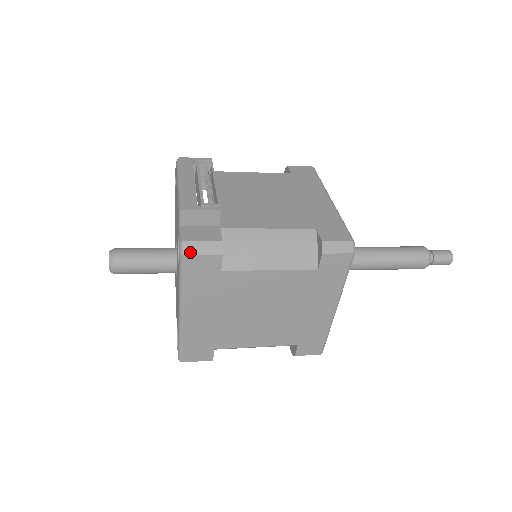
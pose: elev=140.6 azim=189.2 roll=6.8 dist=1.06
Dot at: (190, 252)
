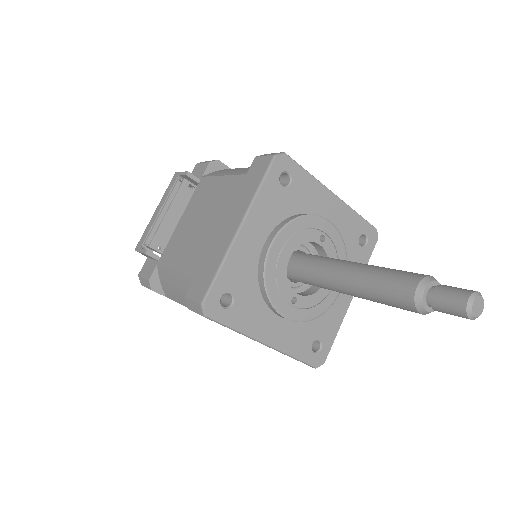
Dot at: (142, 284)
